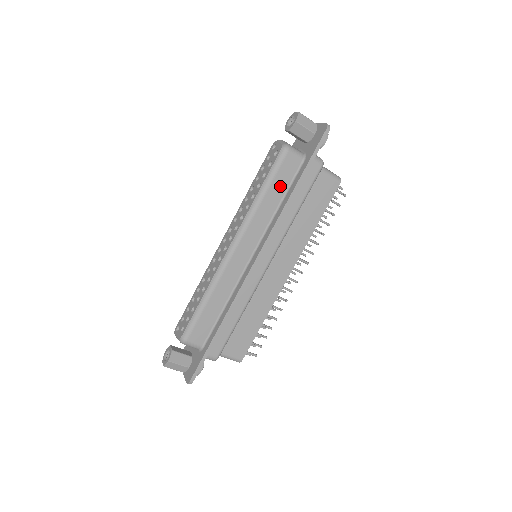
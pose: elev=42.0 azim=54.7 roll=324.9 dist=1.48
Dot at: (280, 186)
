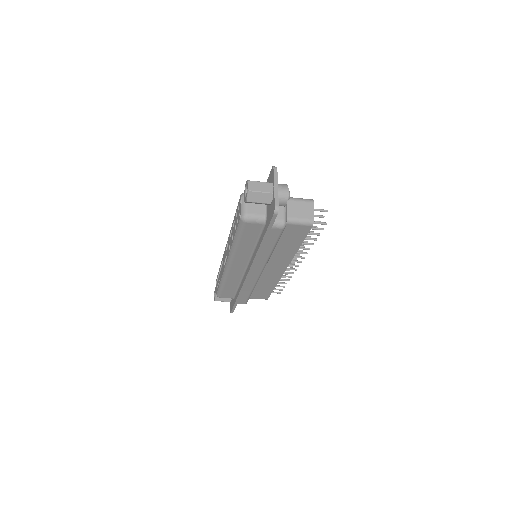
Dot at: (250, 238)
